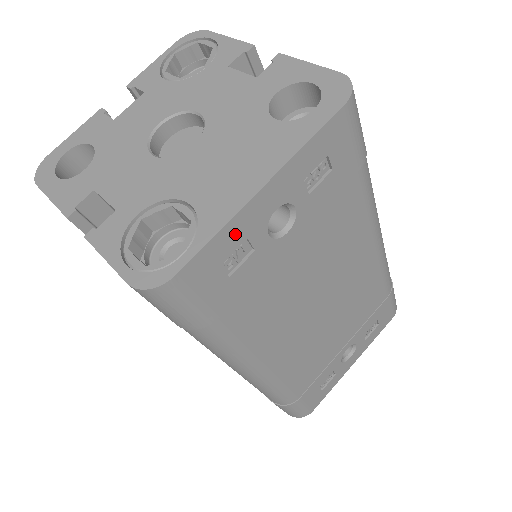
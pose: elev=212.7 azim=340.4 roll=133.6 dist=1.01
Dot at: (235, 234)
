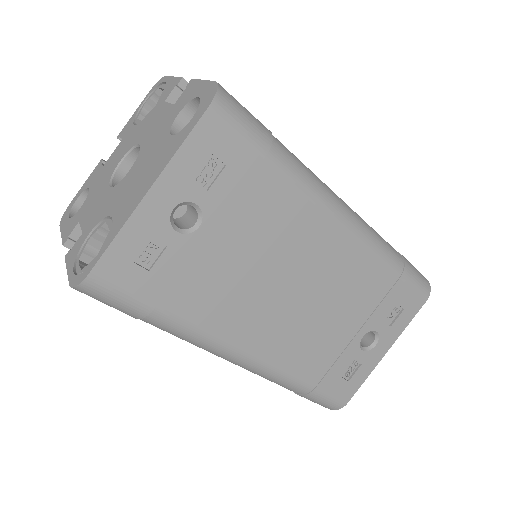
Dot at: (136, 235)
